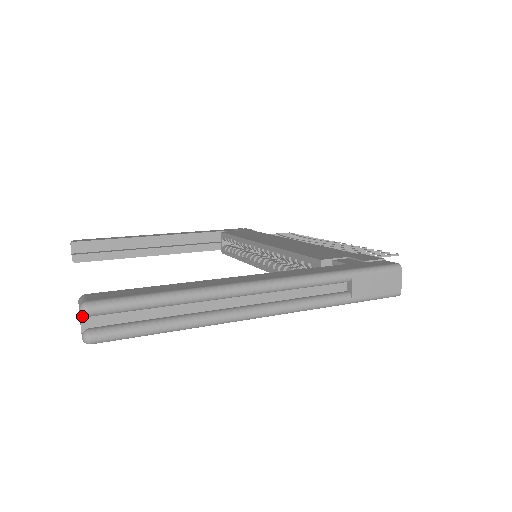
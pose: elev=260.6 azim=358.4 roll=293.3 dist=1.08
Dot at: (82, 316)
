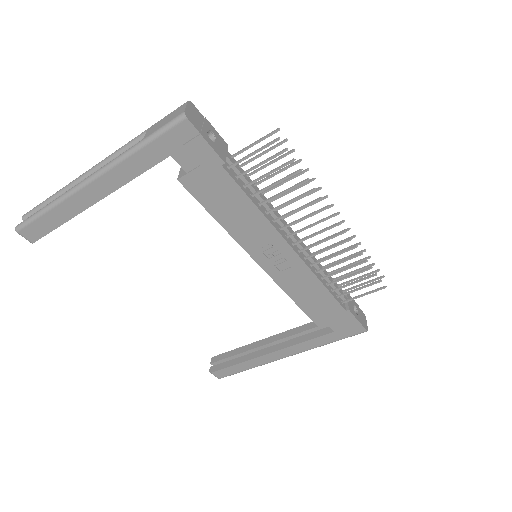
Dot at: occluded
